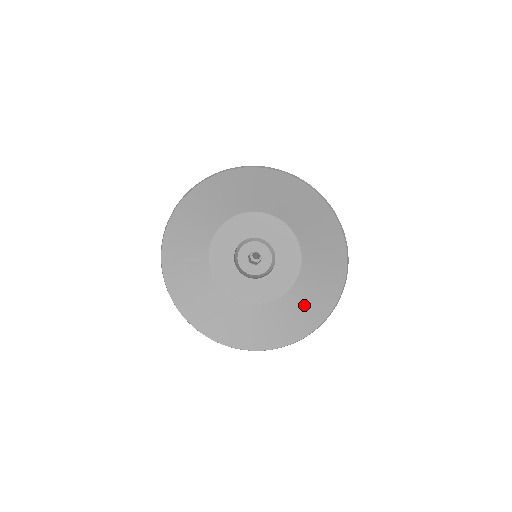
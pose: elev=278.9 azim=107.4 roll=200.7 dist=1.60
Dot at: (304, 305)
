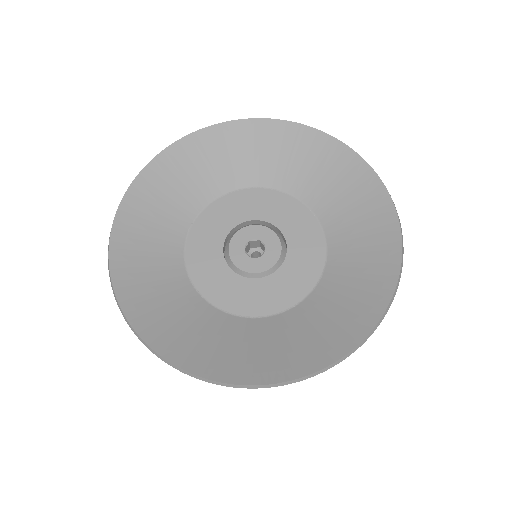
Dot at: (356, 275)
